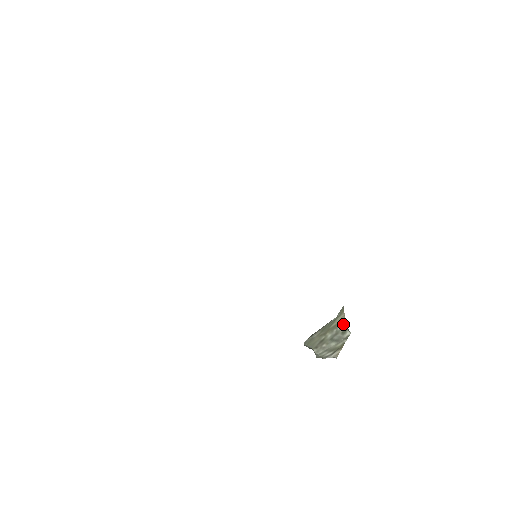
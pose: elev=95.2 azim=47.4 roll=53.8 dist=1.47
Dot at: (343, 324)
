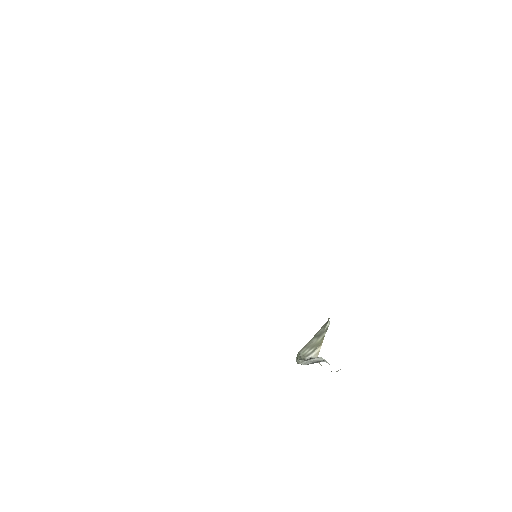
Dot at: (327, 321)
